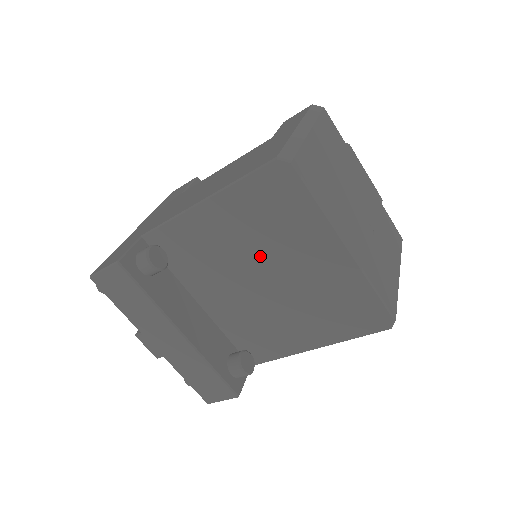
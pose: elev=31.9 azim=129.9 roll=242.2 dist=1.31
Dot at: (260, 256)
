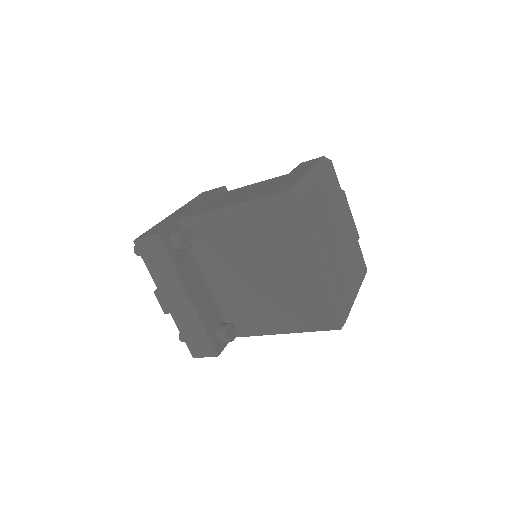
Dot at: (261, 255)
